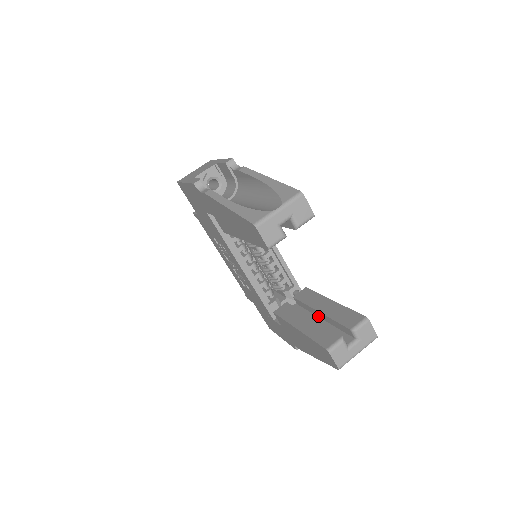
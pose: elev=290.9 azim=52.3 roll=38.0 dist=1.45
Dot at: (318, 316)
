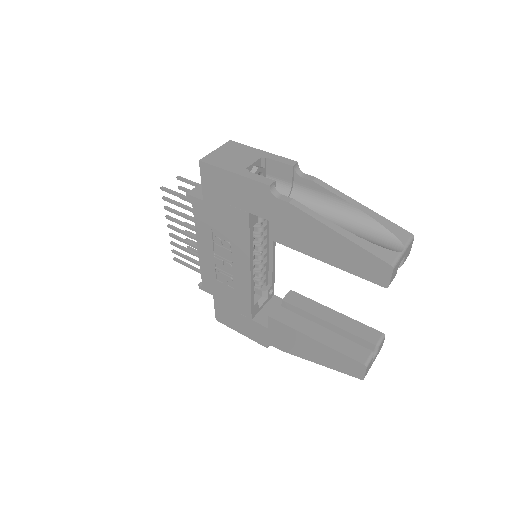
Dot at: (319, 324)
